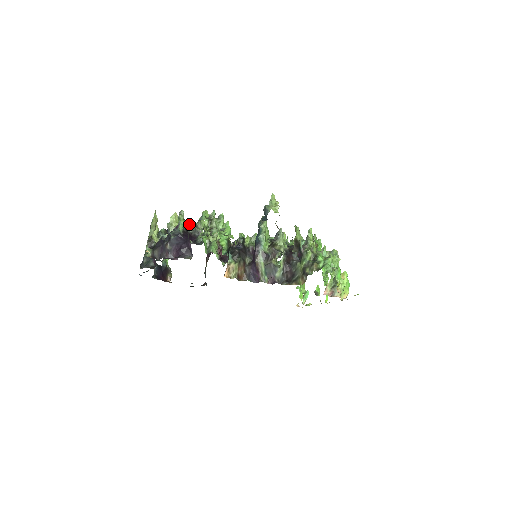
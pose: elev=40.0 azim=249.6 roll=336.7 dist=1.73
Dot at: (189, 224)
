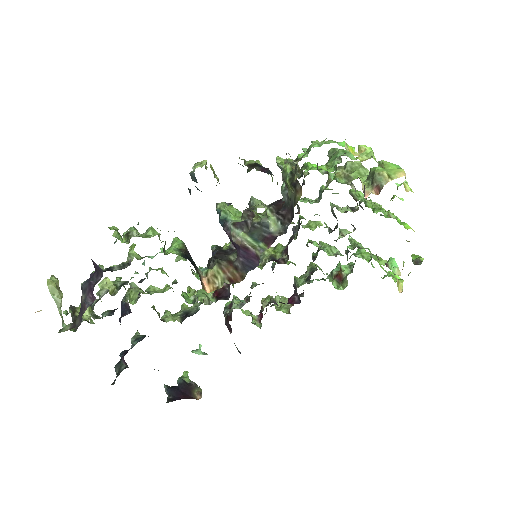
Dot at: occluded
